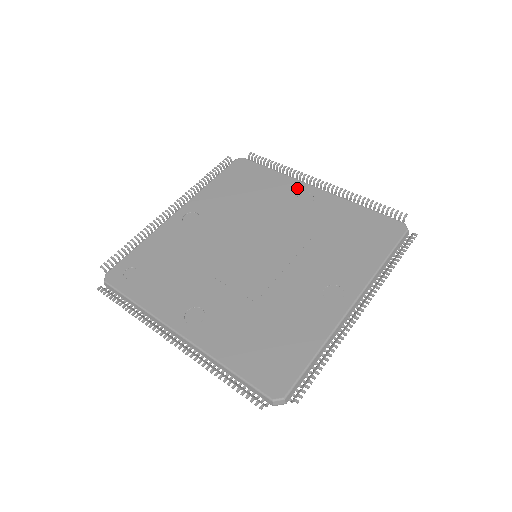
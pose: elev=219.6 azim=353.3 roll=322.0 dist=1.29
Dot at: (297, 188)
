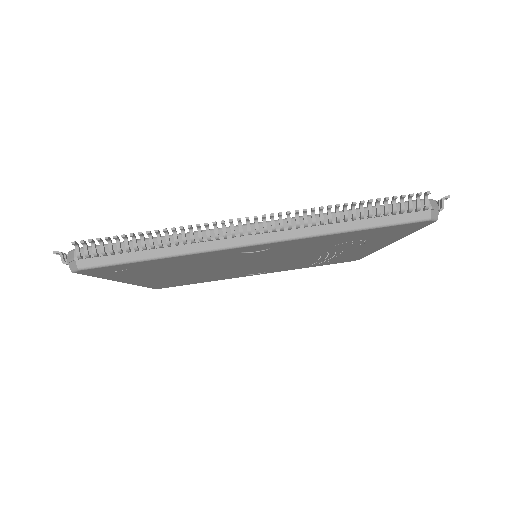
Dot at: occluded
